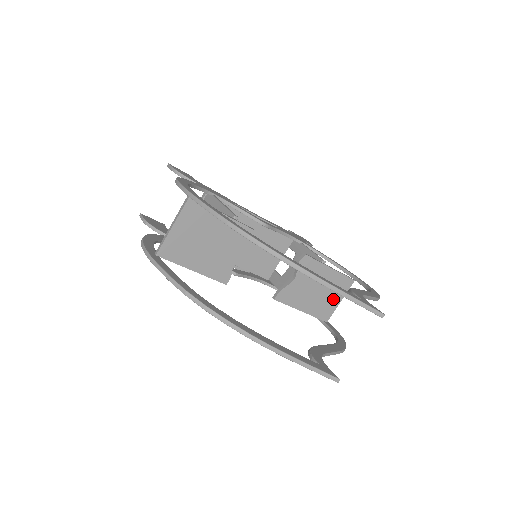
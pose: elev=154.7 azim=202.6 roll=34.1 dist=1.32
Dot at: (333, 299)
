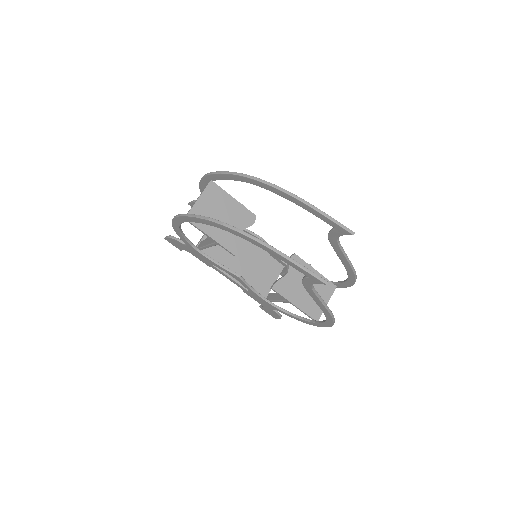
Dot at: occluded
